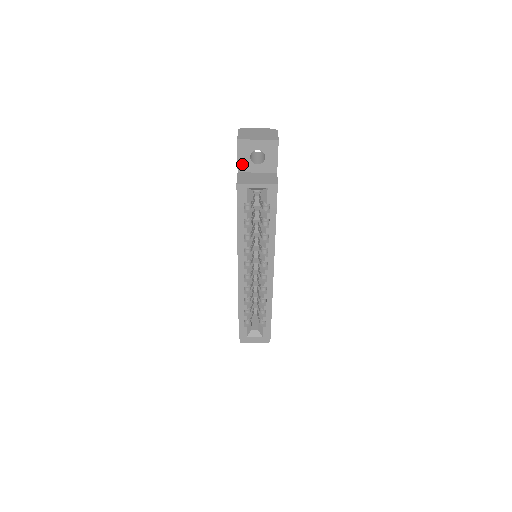
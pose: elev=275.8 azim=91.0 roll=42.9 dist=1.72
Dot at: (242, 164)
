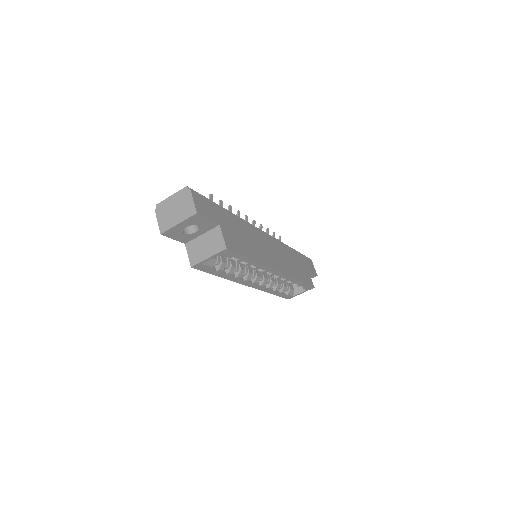
Dot at: (183, 239)
